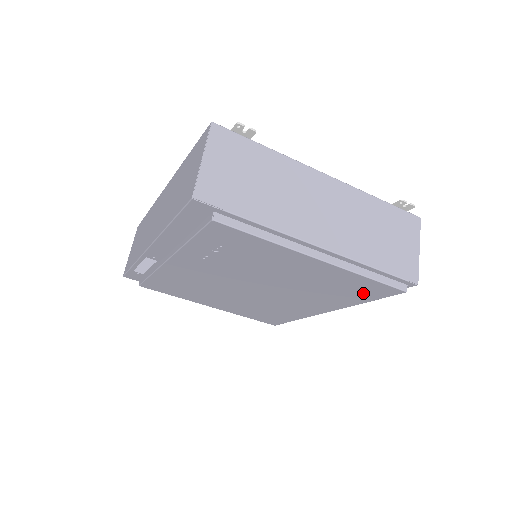
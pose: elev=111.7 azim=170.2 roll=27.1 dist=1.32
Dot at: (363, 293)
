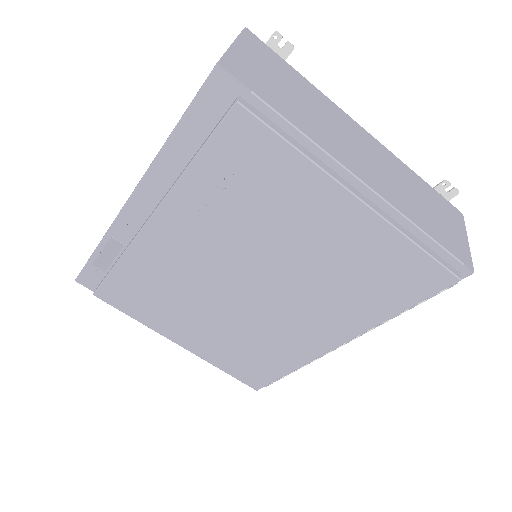
Dot at: (400, 288)
